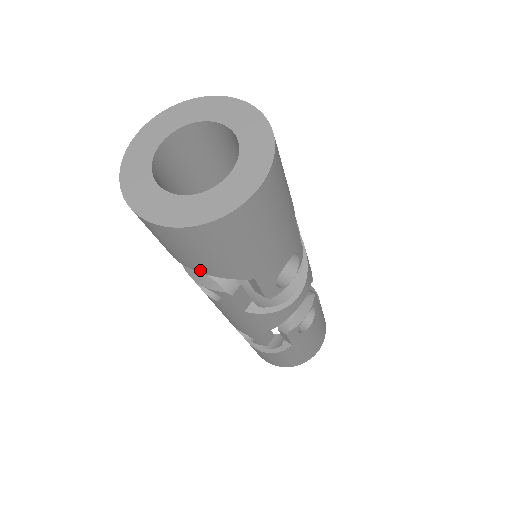
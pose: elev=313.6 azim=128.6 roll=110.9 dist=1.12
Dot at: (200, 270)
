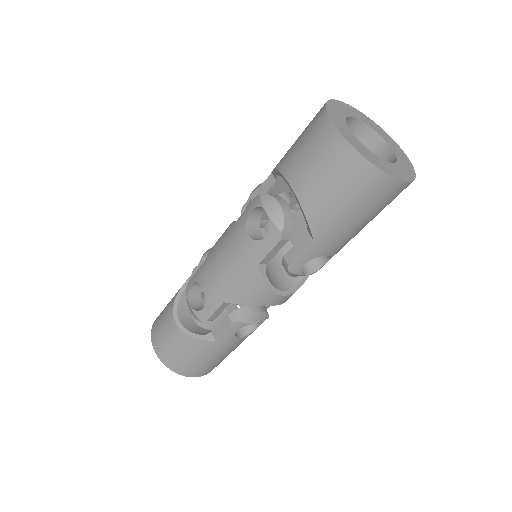
Dot at: (302, 197)
